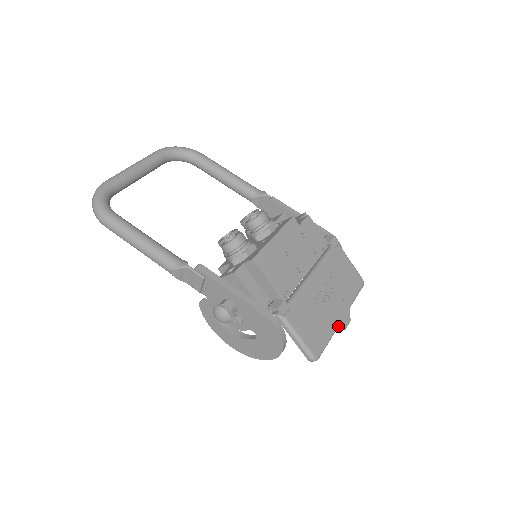
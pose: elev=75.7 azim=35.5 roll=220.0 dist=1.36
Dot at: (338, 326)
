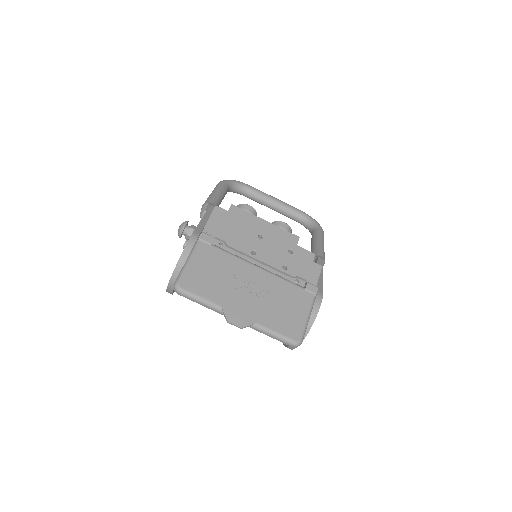
Dot at: (226, 310)
